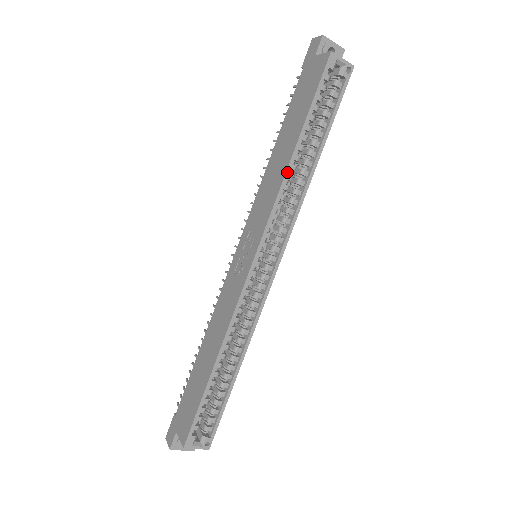
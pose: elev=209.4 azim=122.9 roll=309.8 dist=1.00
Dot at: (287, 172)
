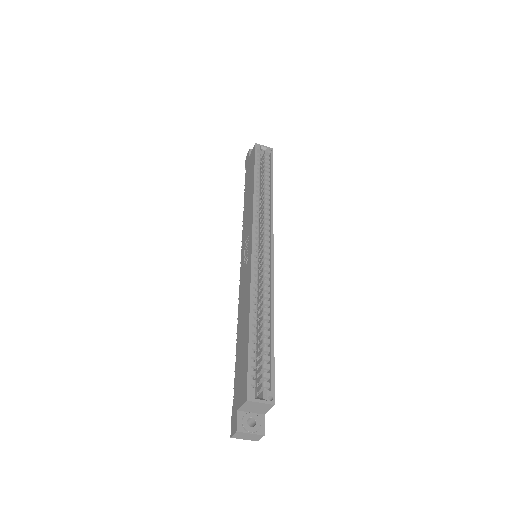
Dot at: (254, 194)
